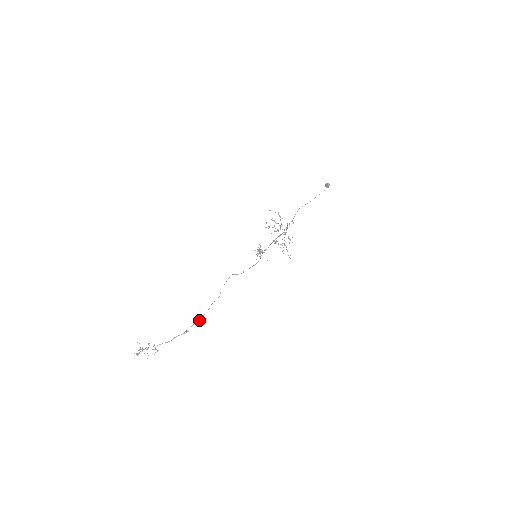
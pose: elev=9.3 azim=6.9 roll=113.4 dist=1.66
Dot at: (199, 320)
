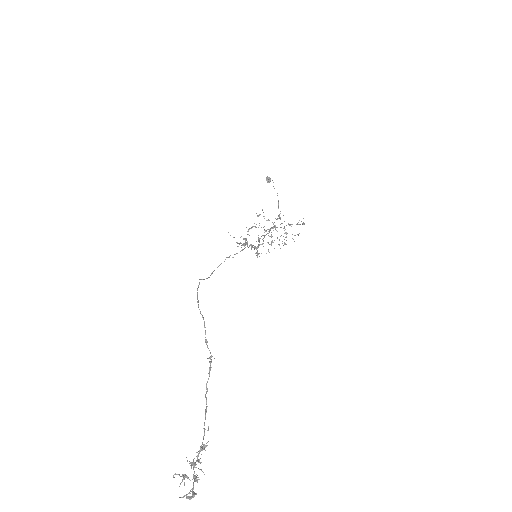
Dot at: occluded
